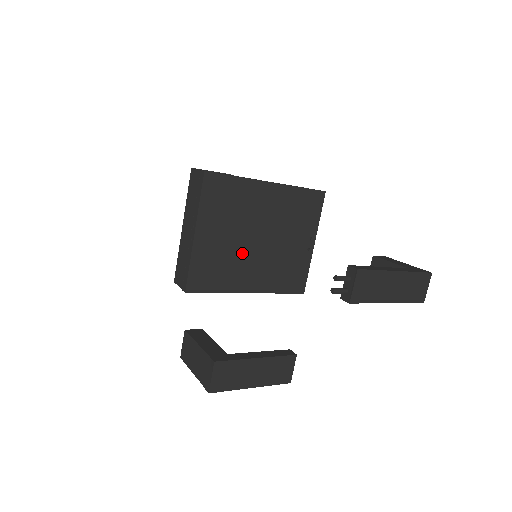
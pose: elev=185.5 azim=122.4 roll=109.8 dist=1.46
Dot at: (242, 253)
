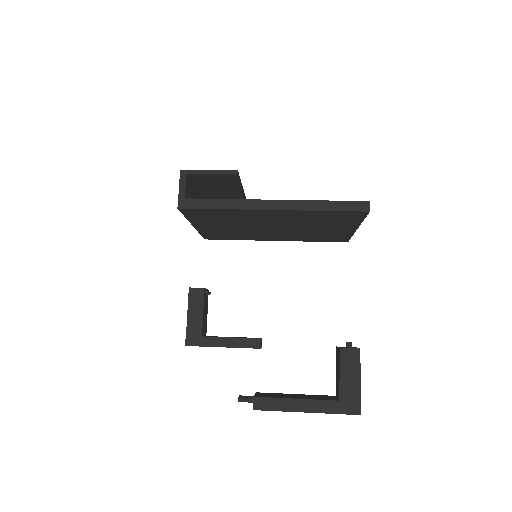
Dot at: (255, 231)
